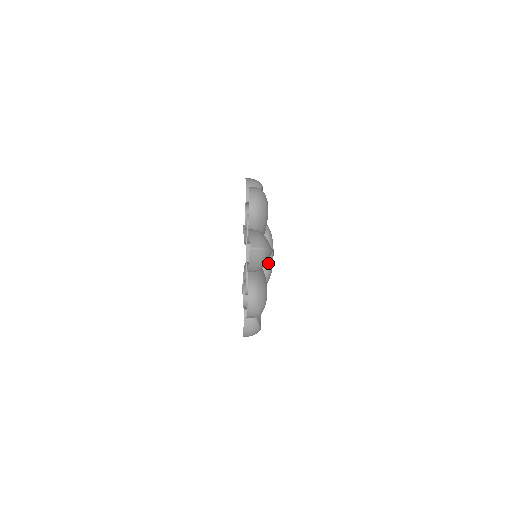
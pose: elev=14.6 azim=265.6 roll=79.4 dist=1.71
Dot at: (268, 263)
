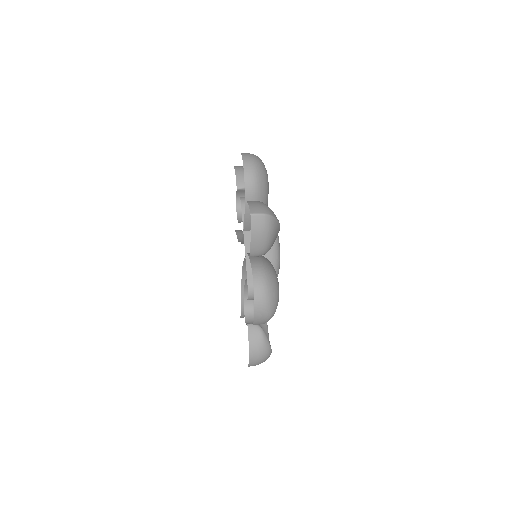
Dot at: (274, 254)
